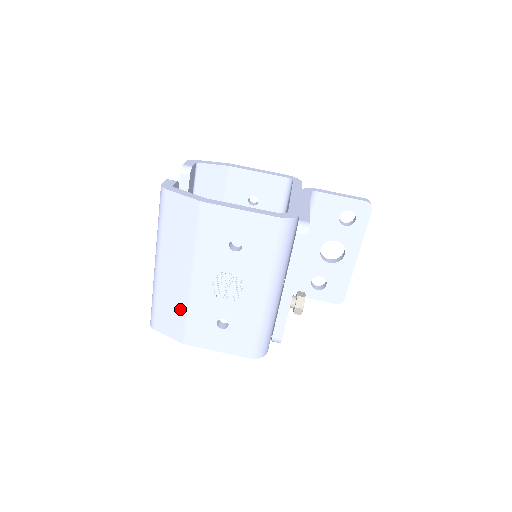
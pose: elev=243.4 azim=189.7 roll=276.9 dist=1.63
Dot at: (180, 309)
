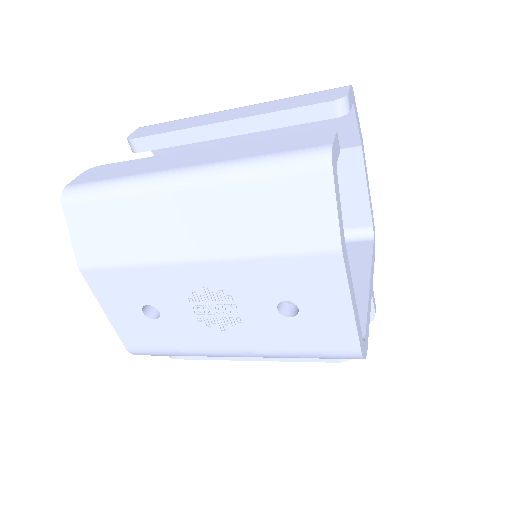
Dot at: (130, 249)
